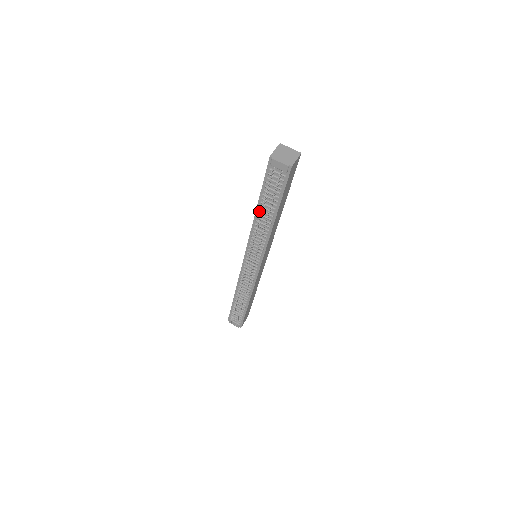
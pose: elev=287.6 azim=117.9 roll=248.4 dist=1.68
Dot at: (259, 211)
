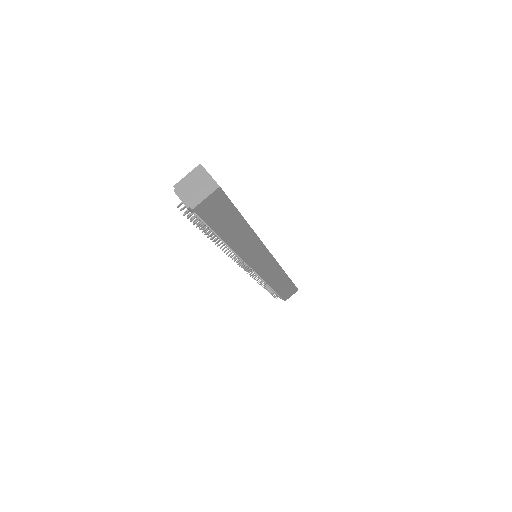
Dot at: occluded
